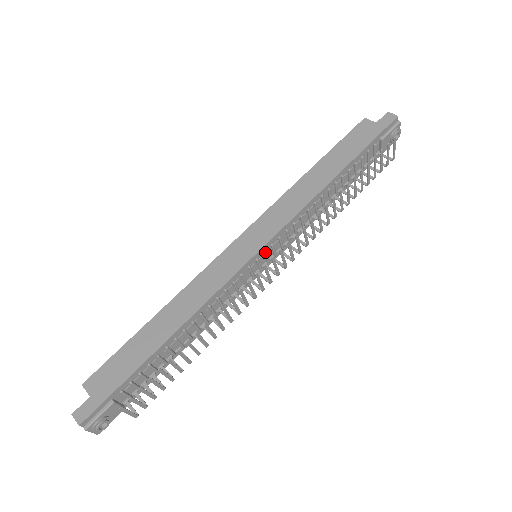
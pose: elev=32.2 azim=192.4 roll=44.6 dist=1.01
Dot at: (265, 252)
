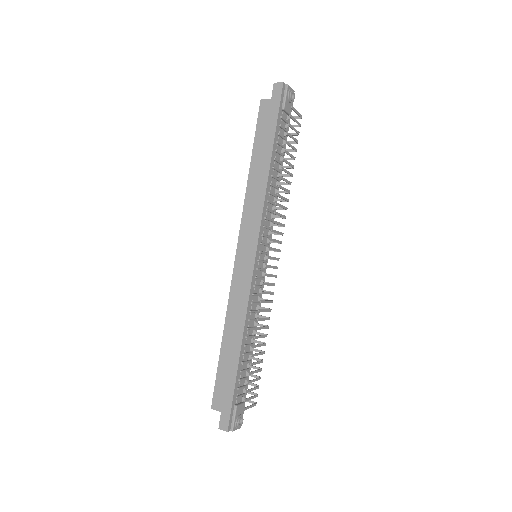
Dot at: (260, 252)
